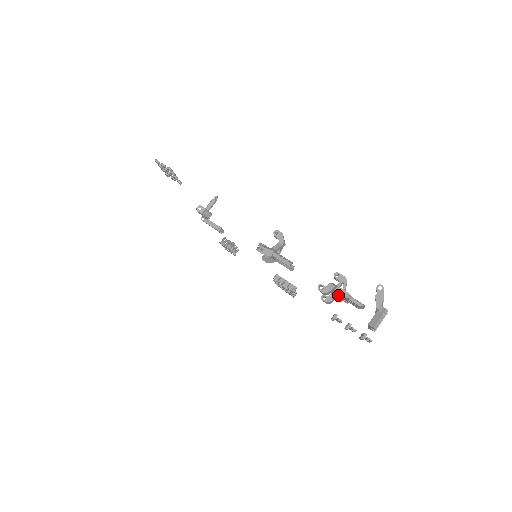
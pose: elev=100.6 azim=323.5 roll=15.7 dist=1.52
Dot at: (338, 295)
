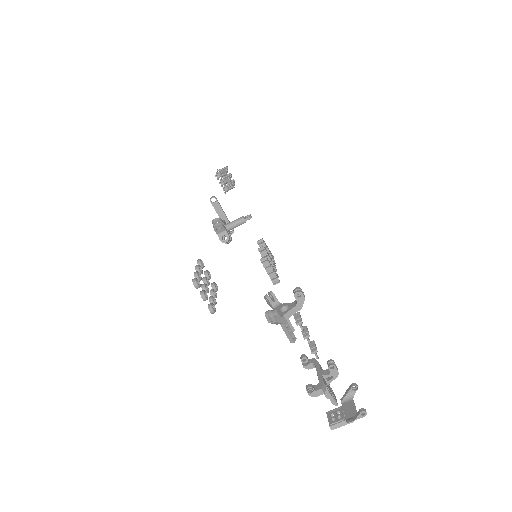
Dot at: occluded
